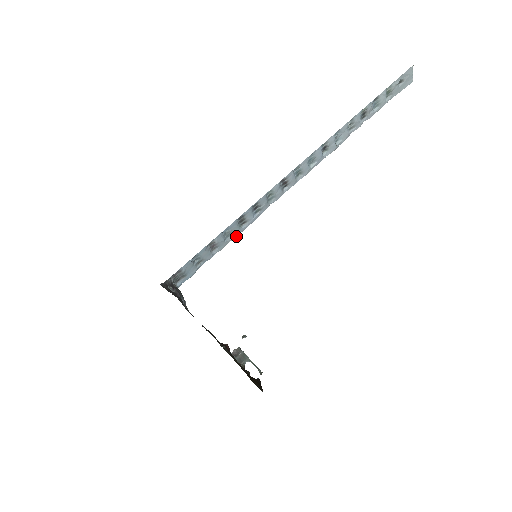
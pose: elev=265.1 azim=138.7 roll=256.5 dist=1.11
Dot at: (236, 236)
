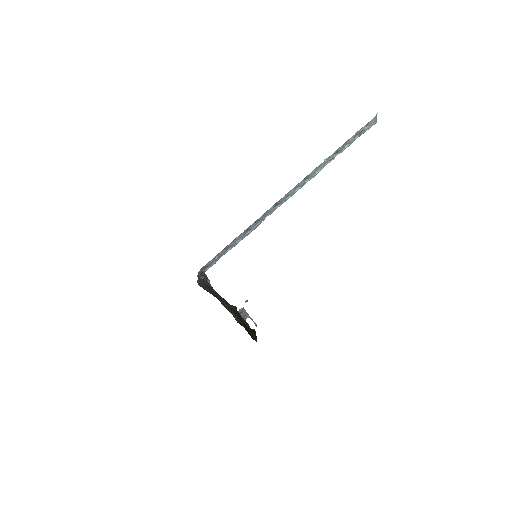
Dot at: occluded
